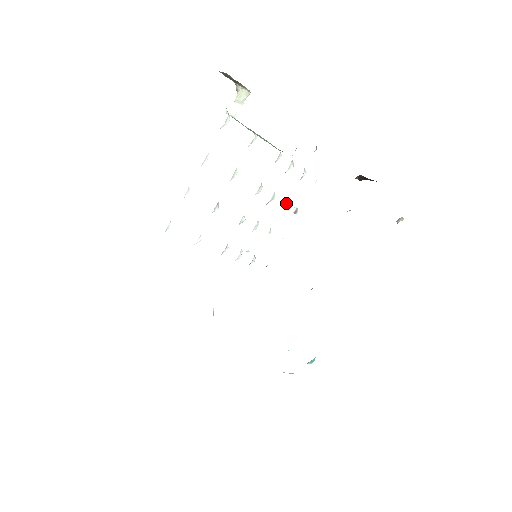
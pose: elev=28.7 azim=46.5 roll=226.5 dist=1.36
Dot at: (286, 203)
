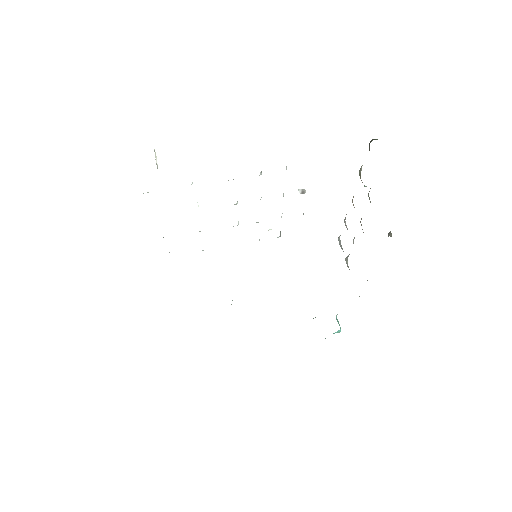
Dot at: occluded
